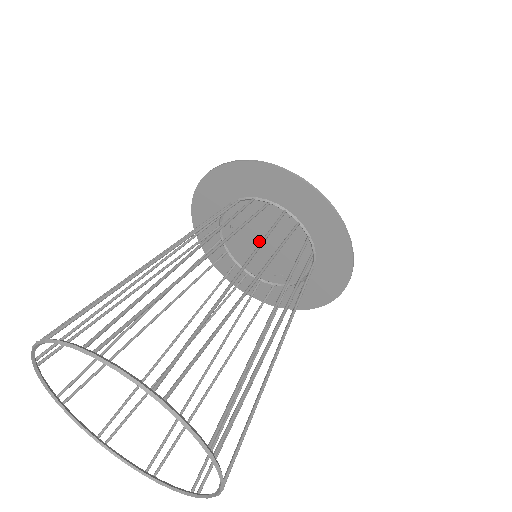
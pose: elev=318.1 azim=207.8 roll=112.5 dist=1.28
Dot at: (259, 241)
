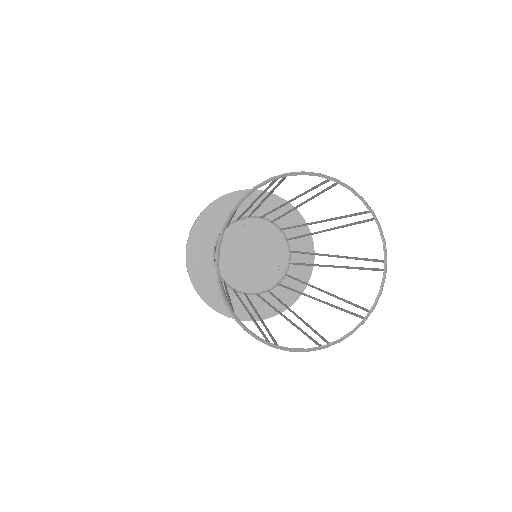
Dot at: (249, 260)
